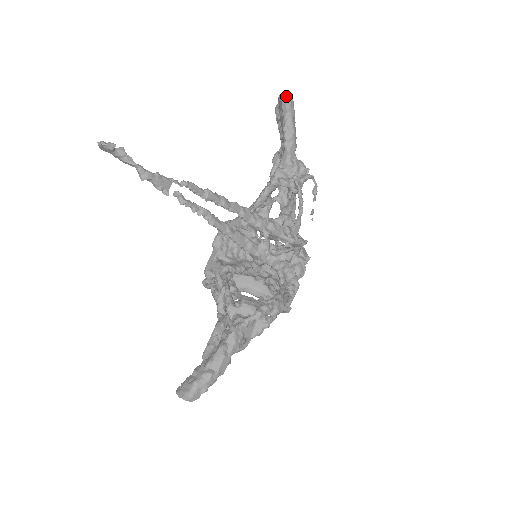
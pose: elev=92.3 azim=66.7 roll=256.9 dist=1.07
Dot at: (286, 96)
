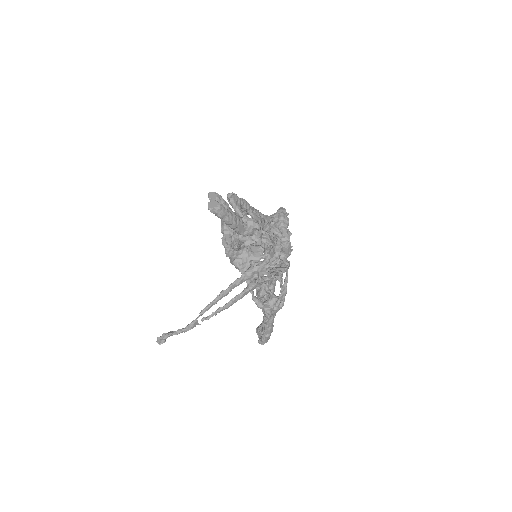
Dot at: (213, 212)
